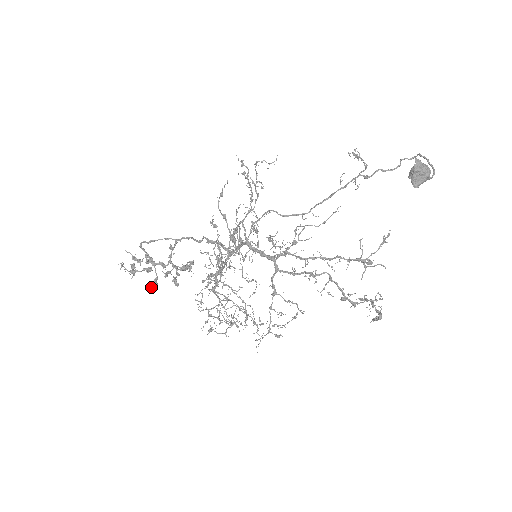
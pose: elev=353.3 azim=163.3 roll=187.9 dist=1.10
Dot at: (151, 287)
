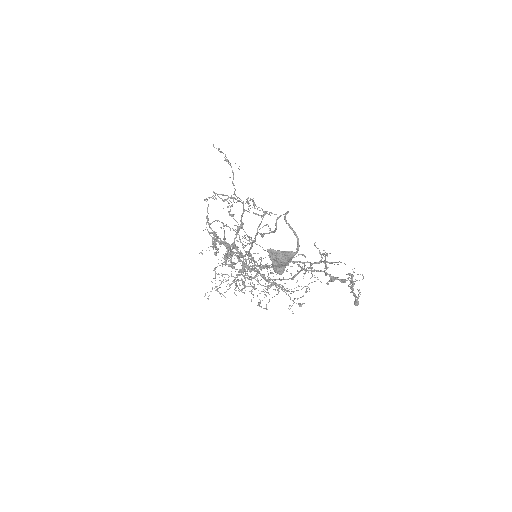
Dot at: occluded
